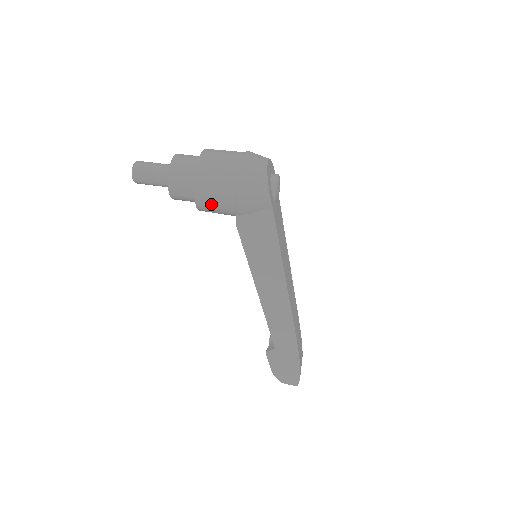
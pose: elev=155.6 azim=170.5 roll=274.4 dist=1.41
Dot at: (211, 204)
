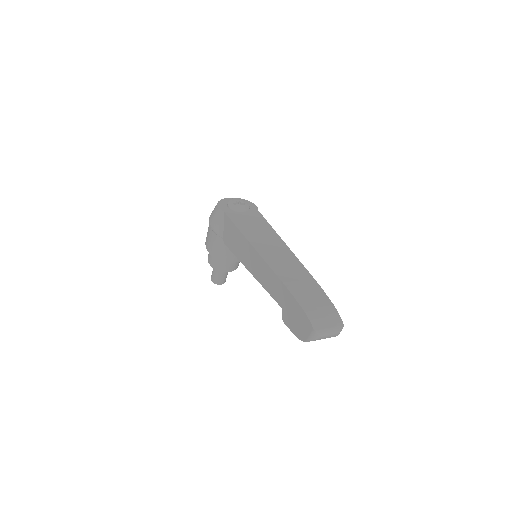
Dot at: (214, 247)
